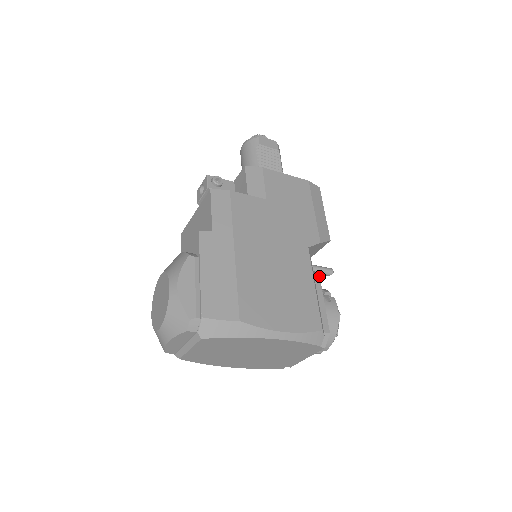
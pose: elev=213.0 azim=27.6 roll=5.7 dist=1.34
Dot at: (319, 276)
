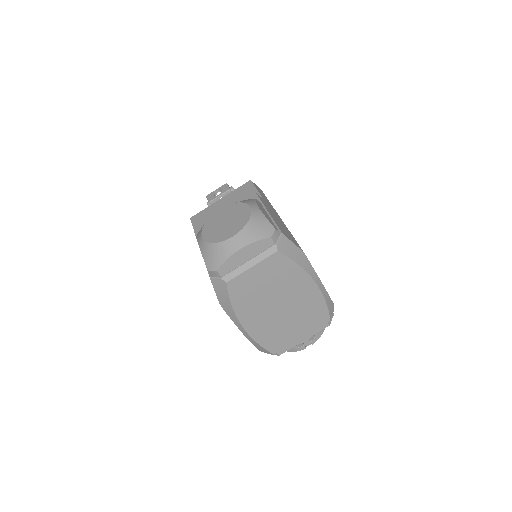
Dot at: occluded
